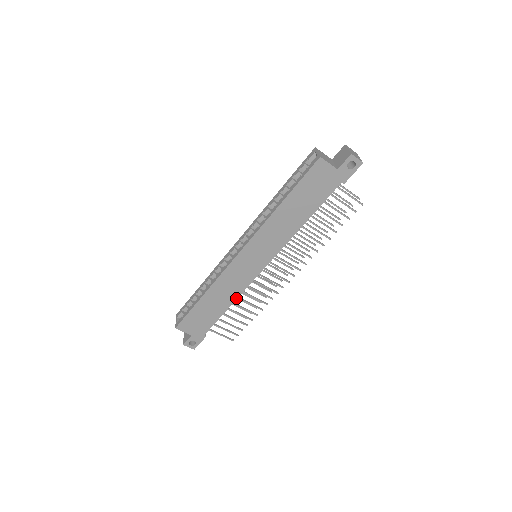
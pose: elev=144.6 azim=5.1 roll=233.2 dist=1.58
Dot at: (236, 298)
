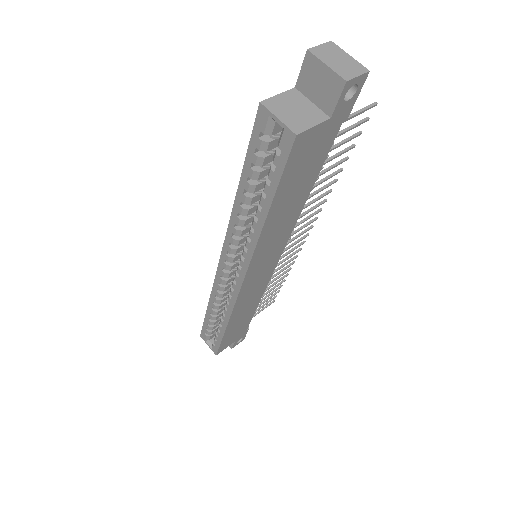
Dot at: (261, 296)
